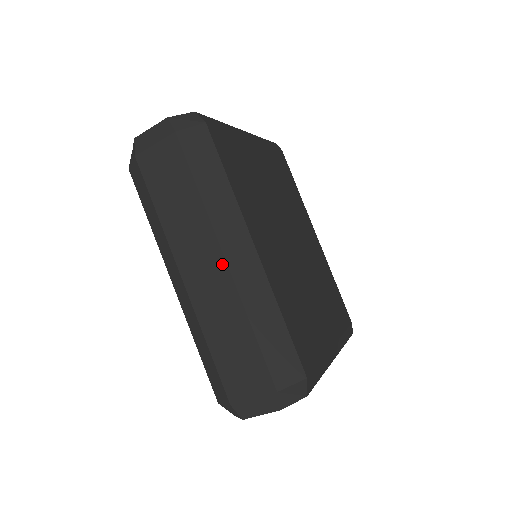
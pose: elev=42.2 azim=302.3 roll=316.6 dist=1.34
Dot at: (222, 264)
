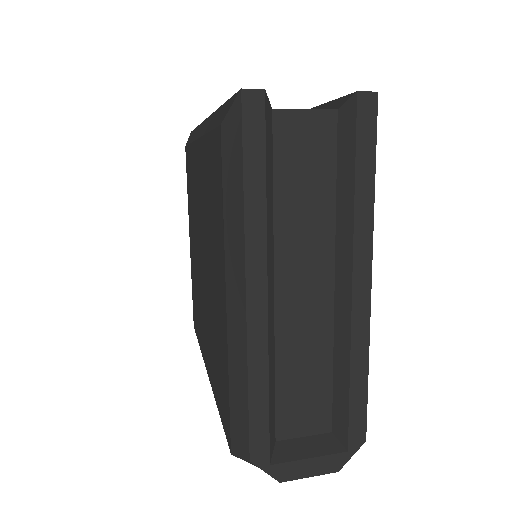
Dot at: occluded
